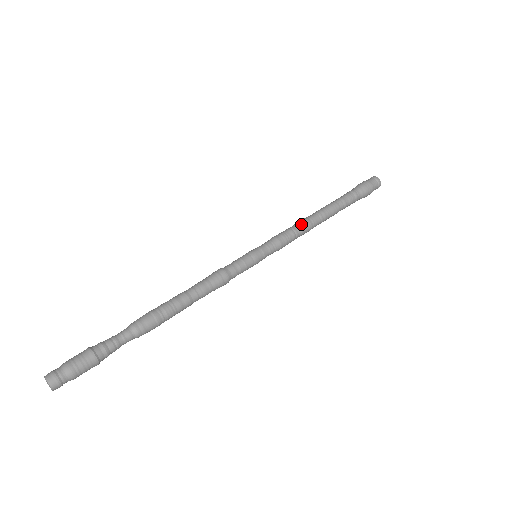
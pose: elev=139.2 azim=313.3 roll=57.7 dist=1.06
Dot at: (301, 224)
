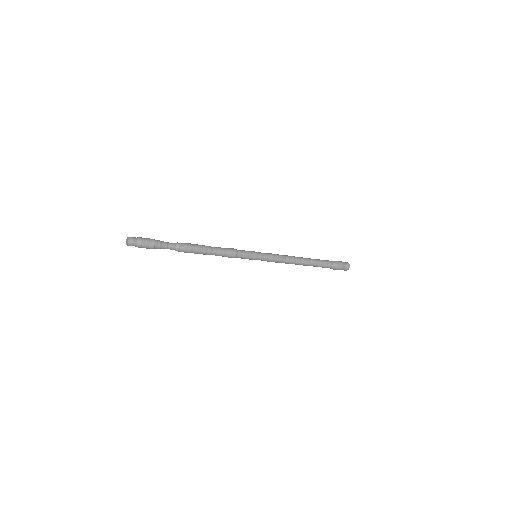
Dot at: occluded
